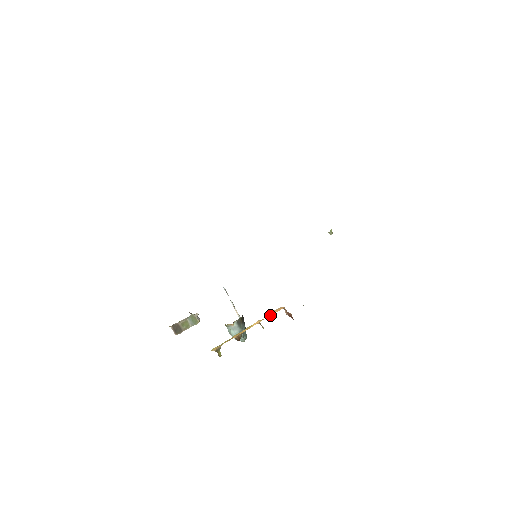
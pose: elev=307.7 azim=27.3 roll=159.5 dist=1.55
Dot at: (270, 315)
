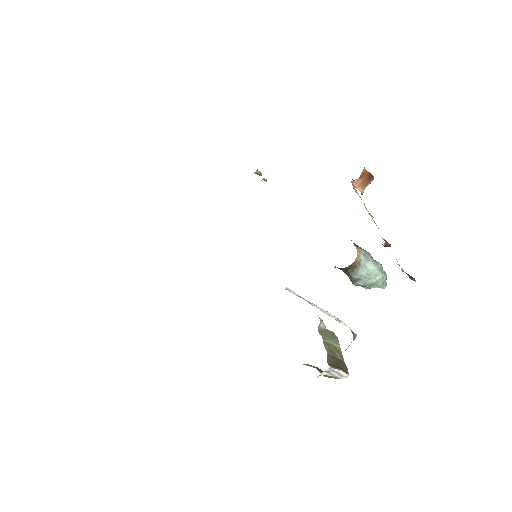
Dot at: occluded
